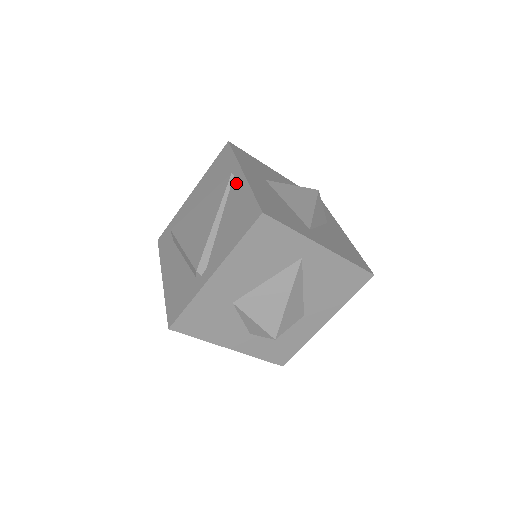
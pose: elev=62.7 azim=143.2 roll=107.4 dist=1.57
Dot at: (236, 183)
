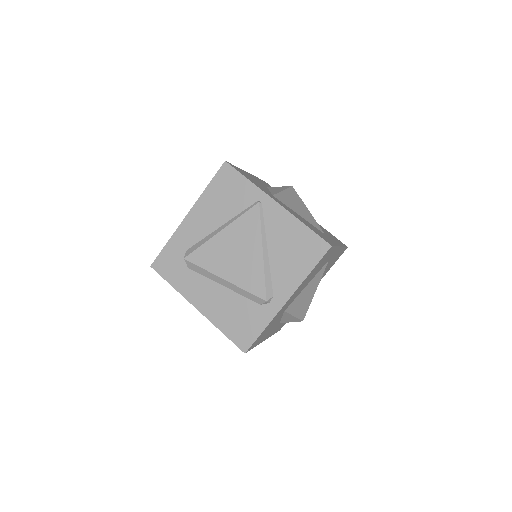
Dot at: (272, 213)
